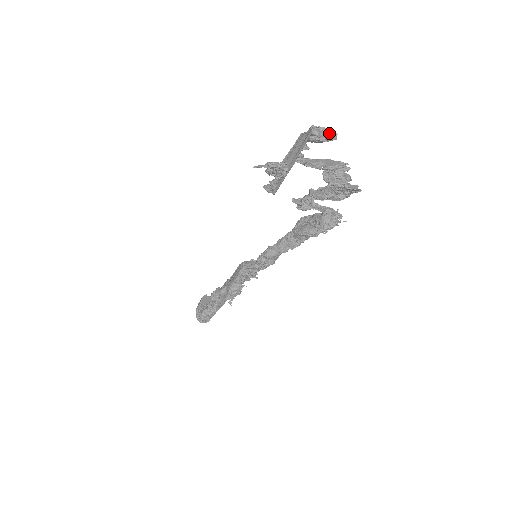
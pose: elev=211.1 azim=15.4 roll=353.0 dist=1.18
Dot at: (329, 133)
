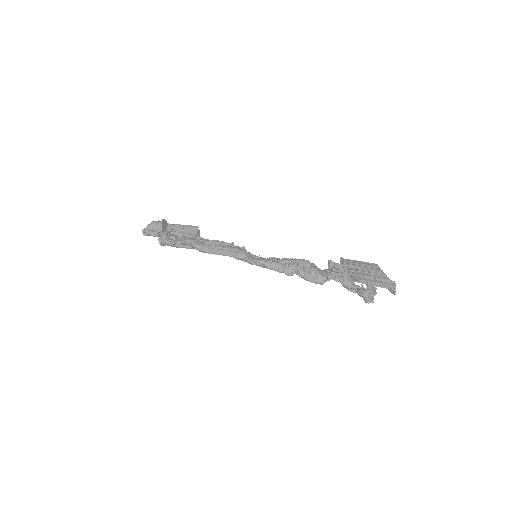
Dot at: occluded
